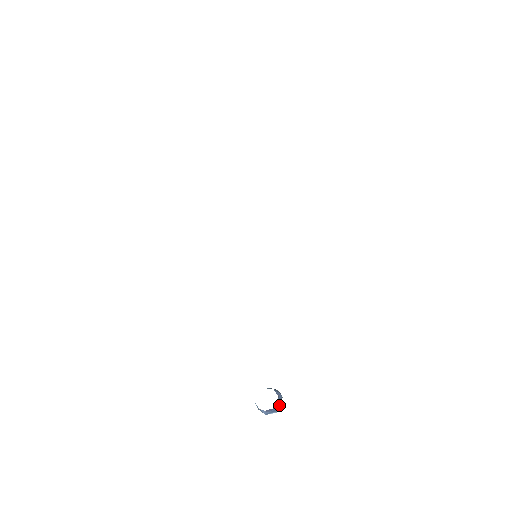
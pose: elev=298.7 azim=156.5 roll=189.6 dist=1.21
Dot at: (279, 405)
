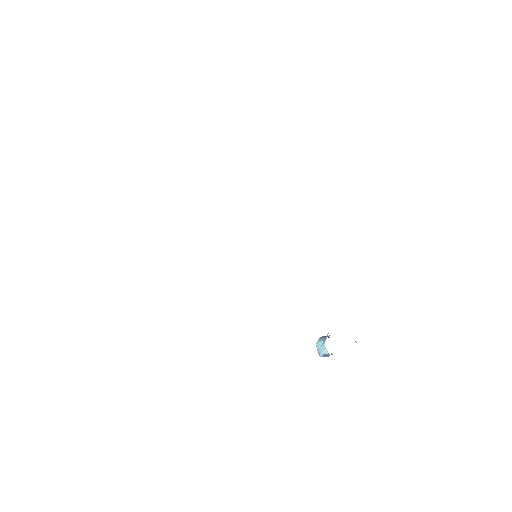
Dot at: occluded
